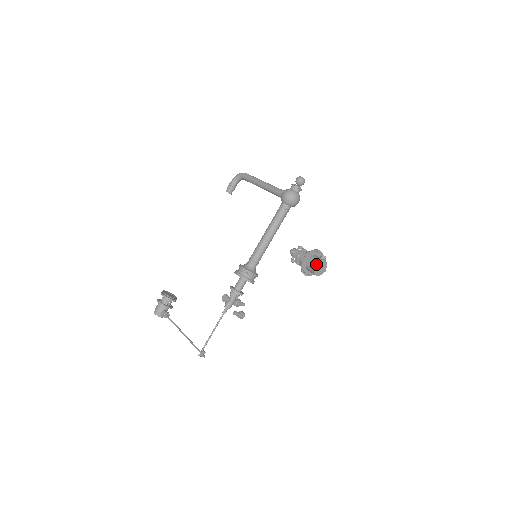
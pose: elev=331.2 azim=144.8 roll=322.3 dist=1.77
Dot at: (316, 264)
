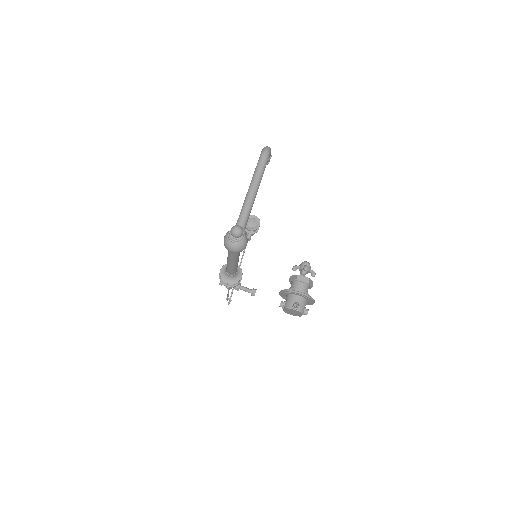
Dot at: (284, 308)
